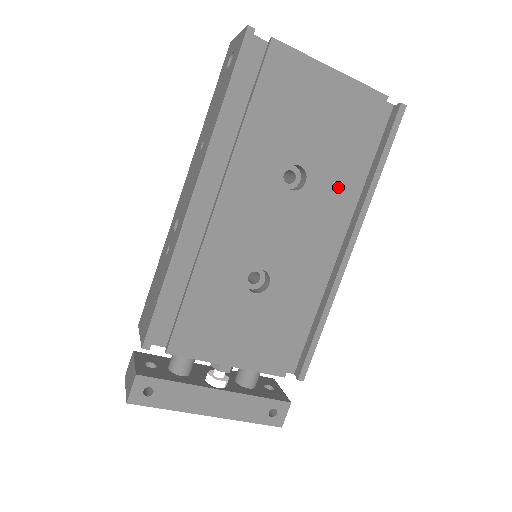
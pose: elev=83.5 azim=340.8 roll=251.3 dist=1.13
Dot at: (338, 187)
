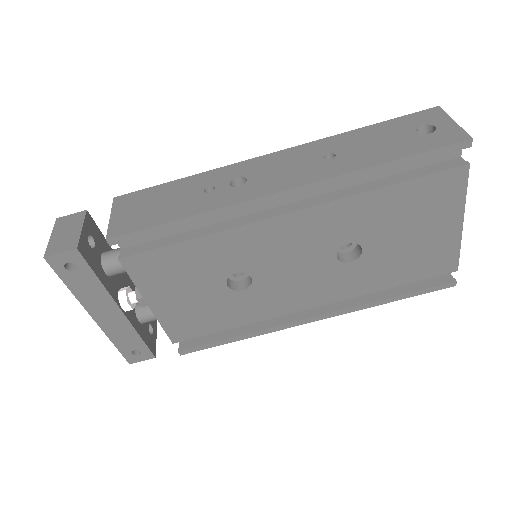
Dot at: (360, 284)
